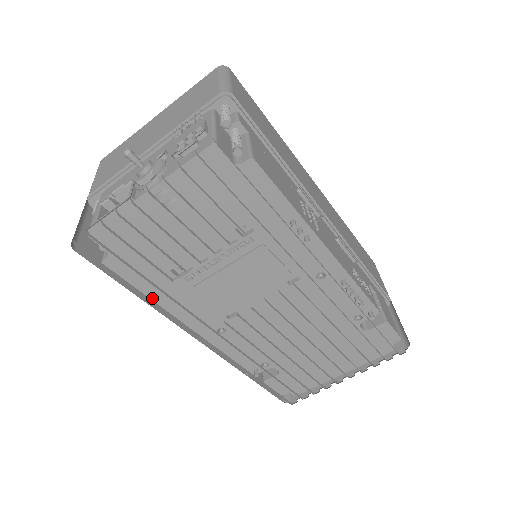
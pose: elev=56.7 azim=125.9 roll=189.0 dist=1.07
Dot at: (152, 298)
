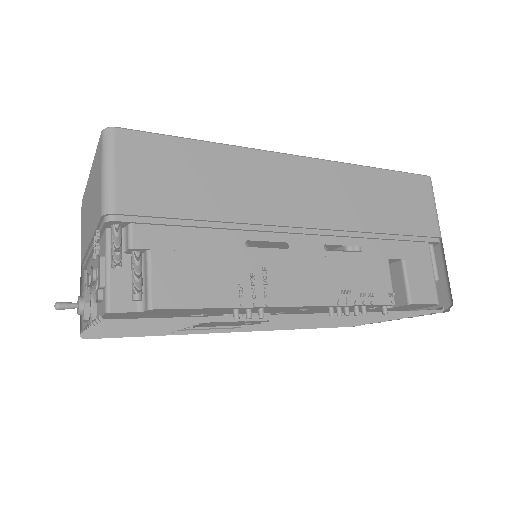
Dot at: occluded
